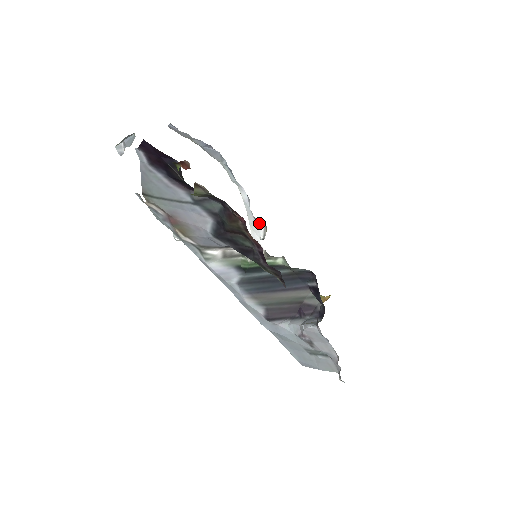
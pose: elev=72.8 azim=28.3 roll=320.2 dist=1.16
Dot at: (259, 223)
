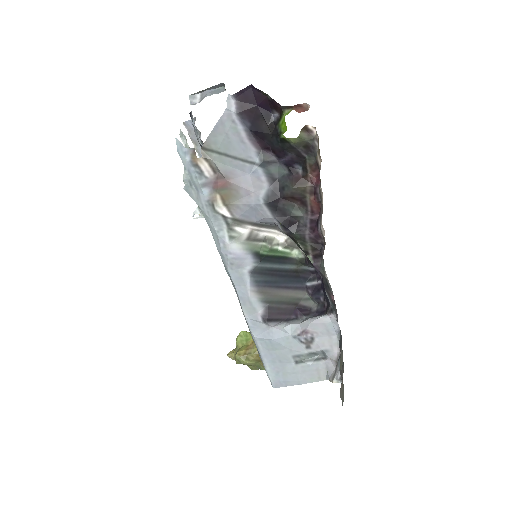
Dot at: occluded
